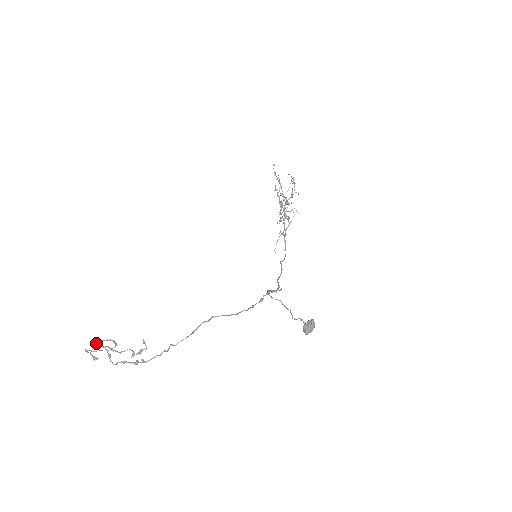
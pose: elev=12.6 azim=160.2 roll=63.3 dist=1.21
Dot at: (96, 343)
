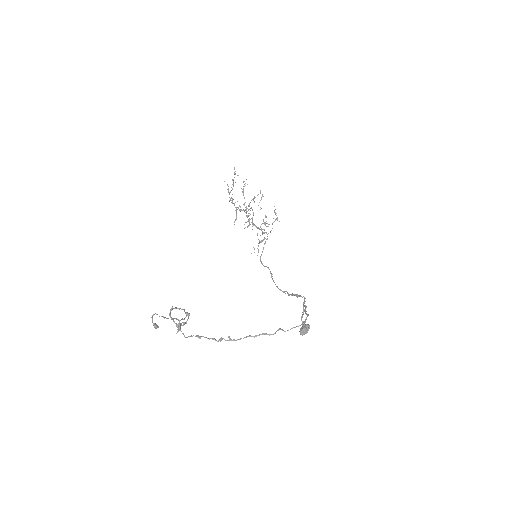
Dot at: (171, 309)
